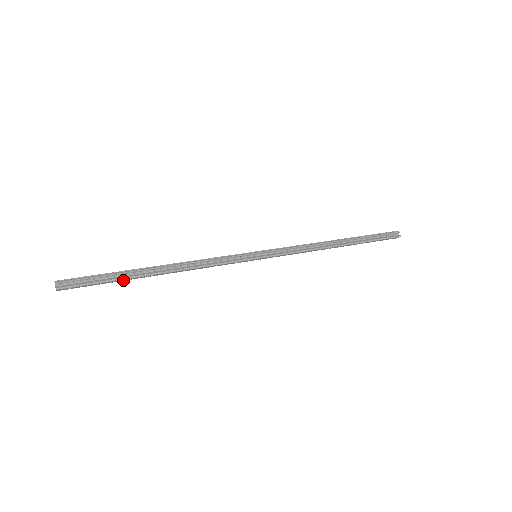
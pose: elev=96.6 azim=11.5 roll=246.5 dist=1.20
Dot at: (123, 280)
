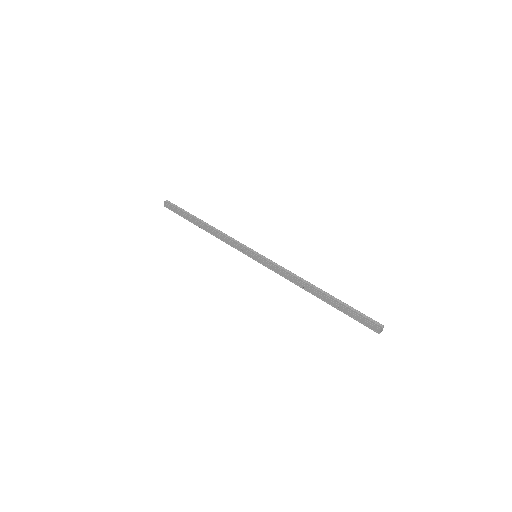
Dot at: (188, 220)
